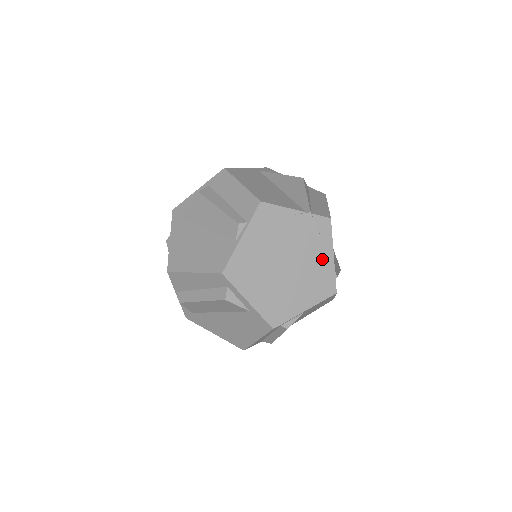
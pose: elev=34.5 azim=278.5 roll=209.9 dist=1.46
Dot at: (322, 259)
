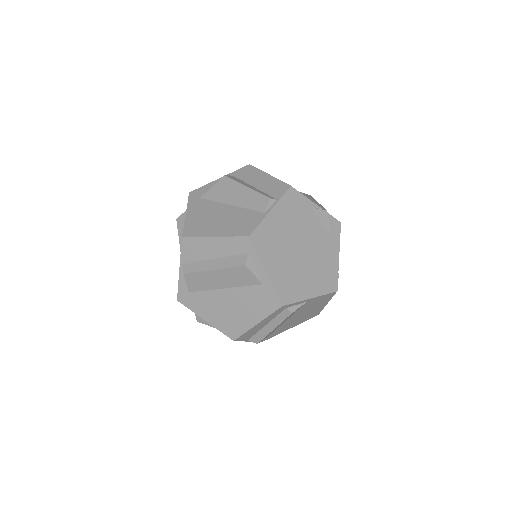
Dot at: (330, 255)
